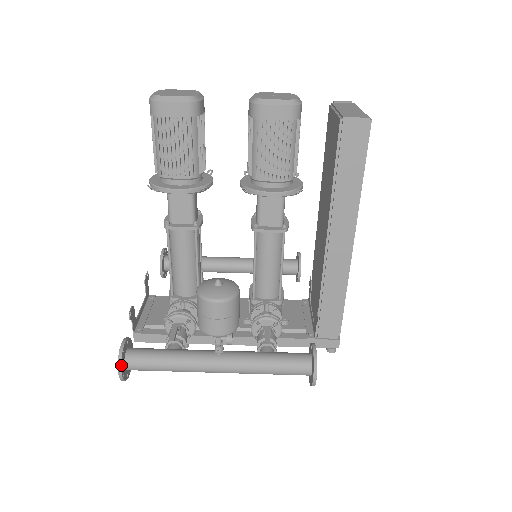
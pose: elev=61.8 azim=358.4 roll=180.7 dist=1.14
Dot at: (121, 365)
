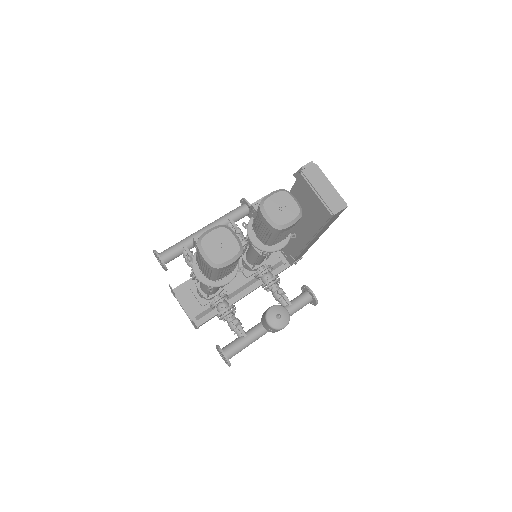
Dot at: (230, 364)
